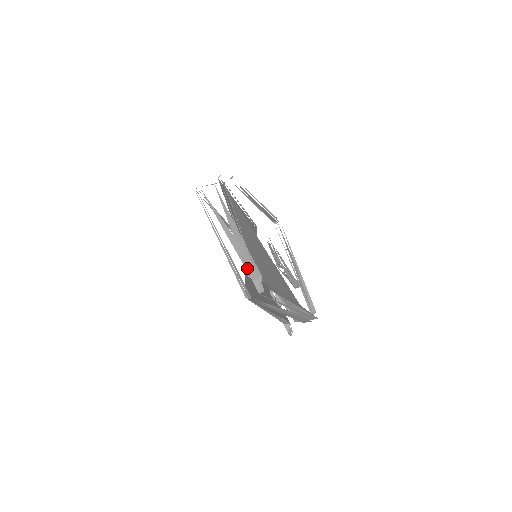
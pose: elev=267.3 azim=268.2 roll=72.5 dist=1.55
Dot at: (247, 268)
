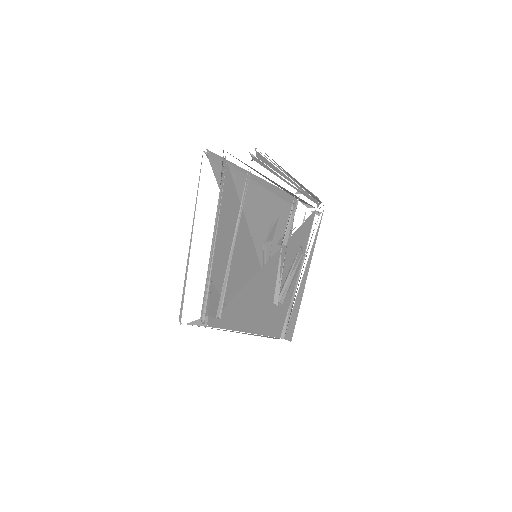
Dot at: occluded
